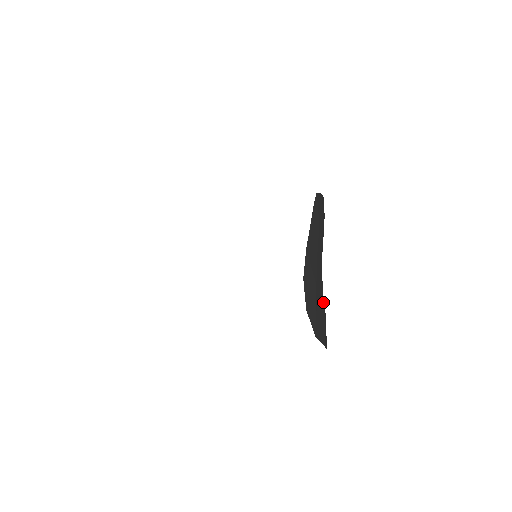
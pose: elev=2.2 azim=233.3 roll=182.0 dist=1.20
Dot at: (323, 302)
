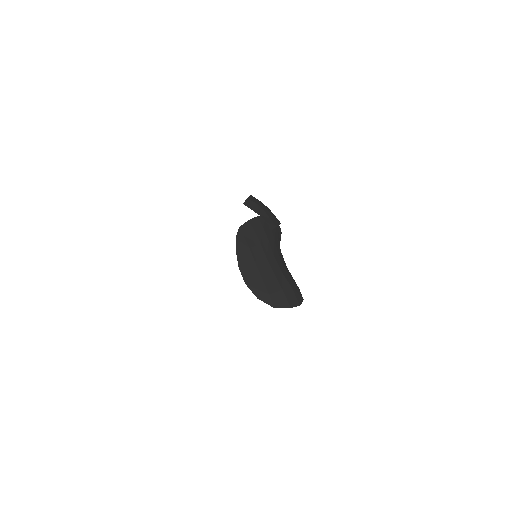
Dot at: (278, 283)
